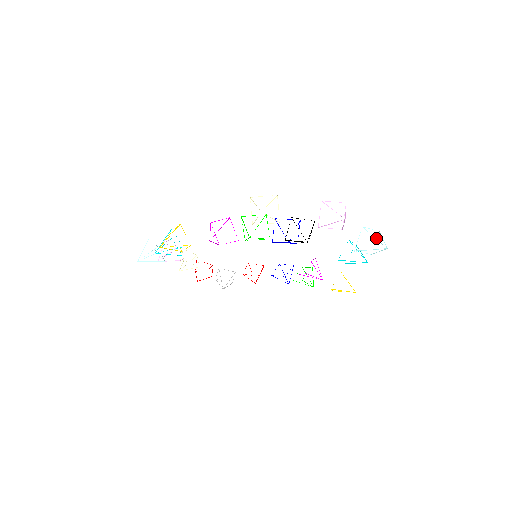
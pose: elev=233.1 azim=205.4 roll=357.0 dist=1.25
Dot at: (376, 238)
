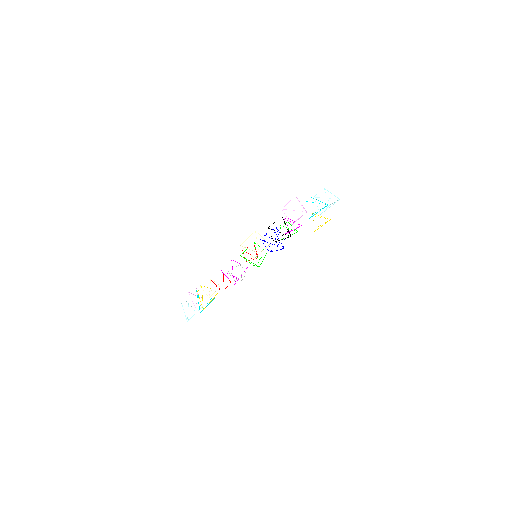
Dot at: occluded
